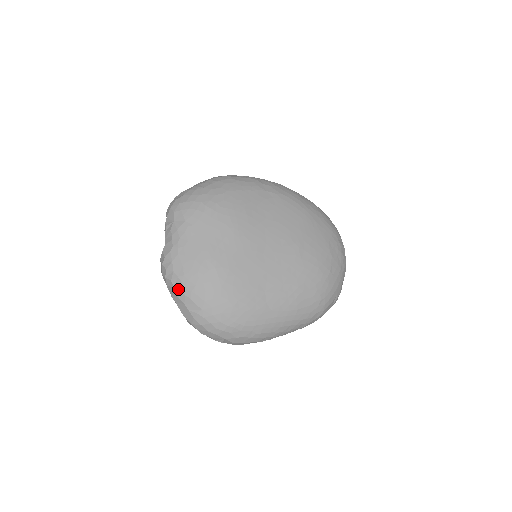
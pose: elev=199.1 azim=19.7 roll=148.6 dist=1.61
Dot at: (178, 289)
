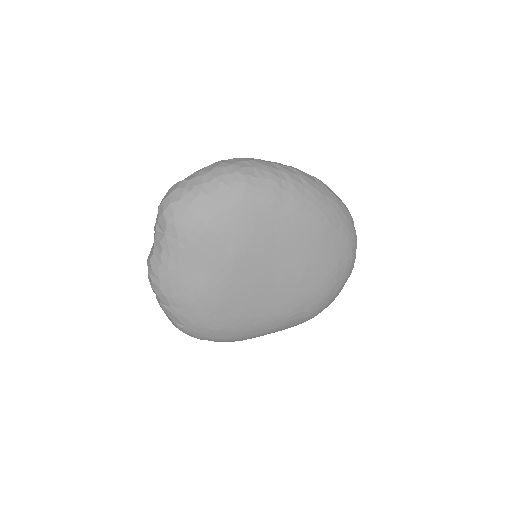
Dot at: (164, 304)
